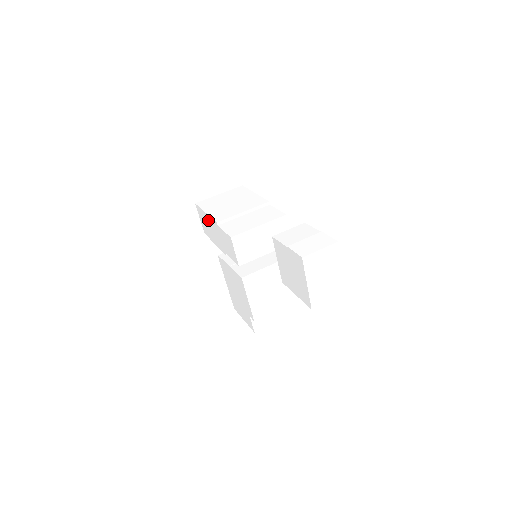
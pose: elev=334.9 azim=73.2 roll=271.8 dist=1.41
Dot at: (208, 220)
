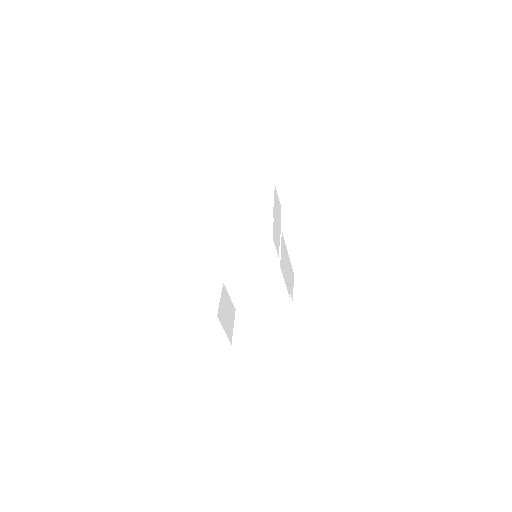
Dot at: occluded
